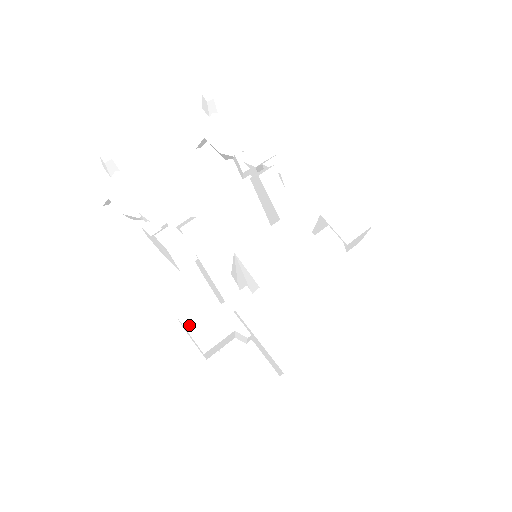
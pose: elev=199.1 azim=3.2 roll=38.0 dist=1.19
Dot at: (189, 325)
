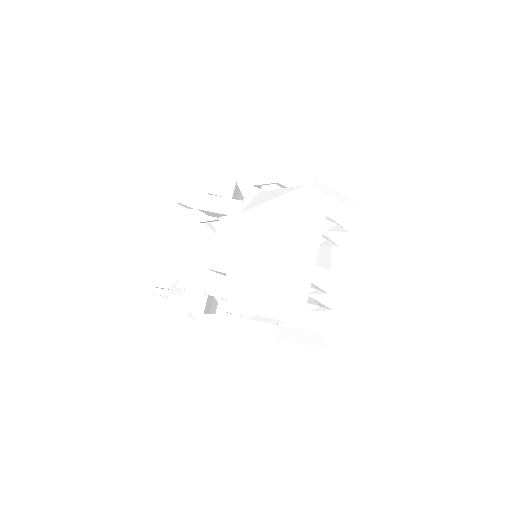
Dot at: (221, 343)
